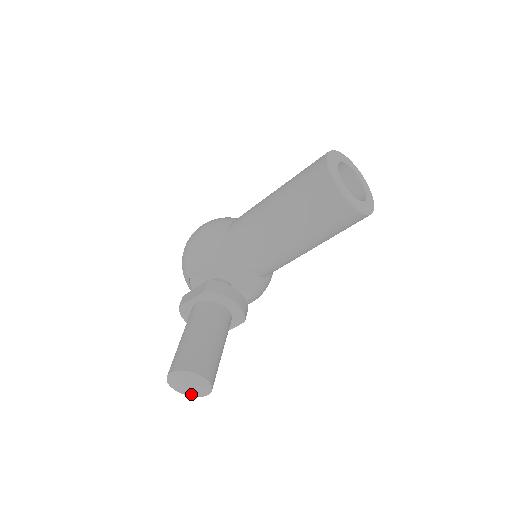
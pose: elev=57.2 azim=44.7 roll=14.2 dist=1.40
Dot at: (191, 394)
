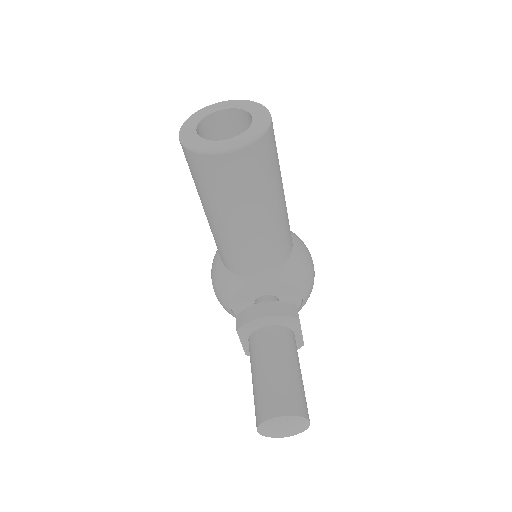
Dot at: (295, 433)
